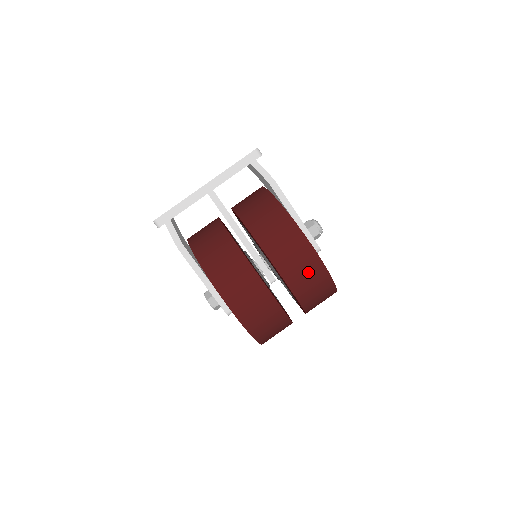
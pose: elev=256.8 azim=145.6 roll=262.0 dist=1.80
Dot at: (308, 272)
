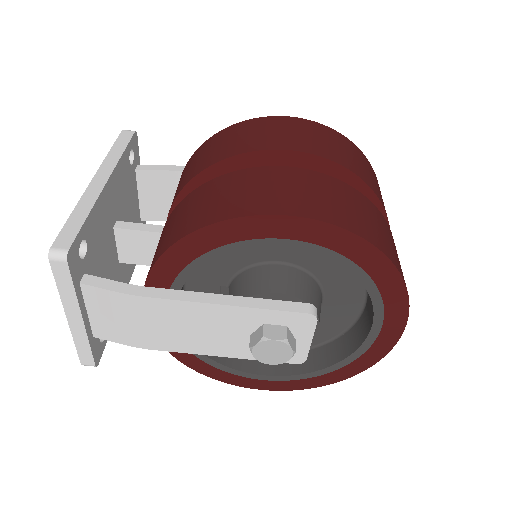
Dot at: (320, 137)
